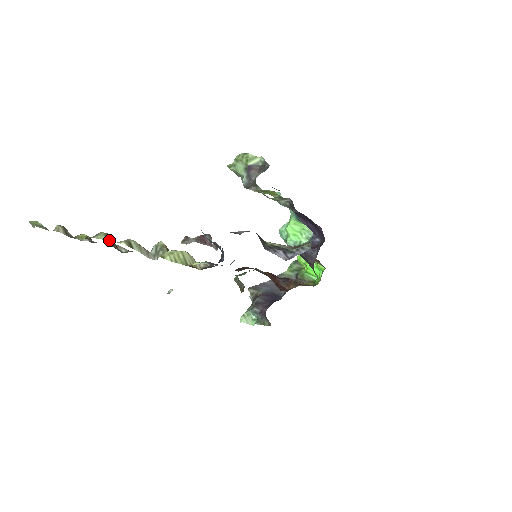
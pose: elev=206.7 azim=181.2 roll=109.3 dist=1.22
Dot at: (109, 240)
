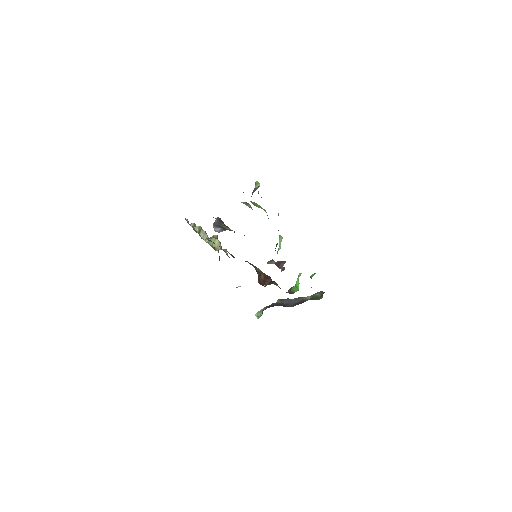
Dot at: occluded
